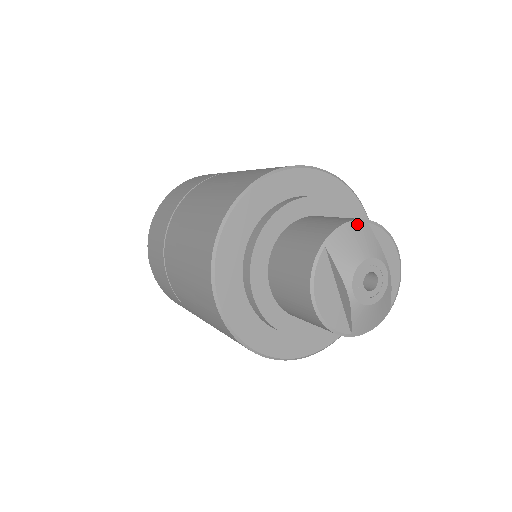
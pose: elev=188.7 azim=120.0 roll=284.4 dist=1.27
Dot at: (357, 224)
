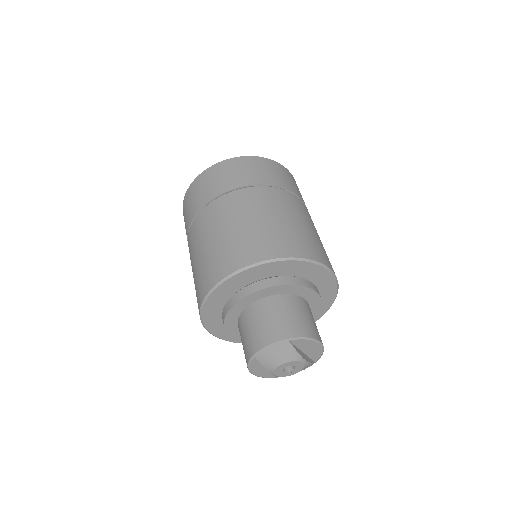
Dot at: (279, 344)
